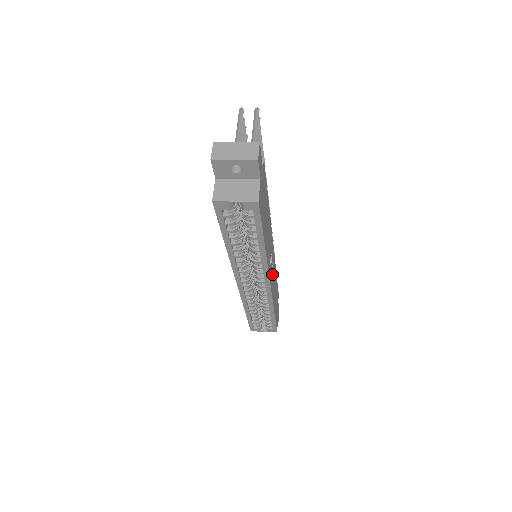
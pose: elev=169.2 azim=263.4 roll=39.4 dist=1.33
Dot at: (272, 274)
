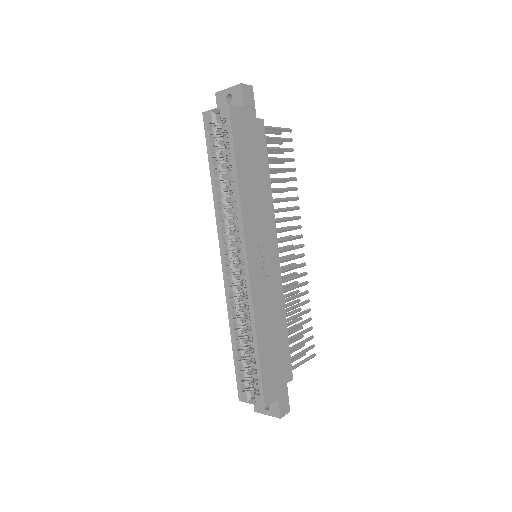
Dot at: (264, 277)
